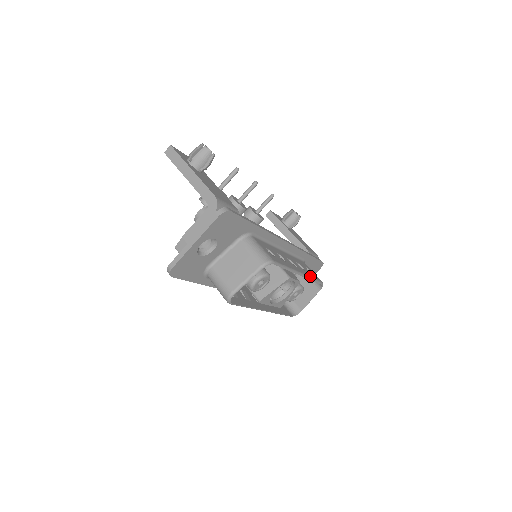
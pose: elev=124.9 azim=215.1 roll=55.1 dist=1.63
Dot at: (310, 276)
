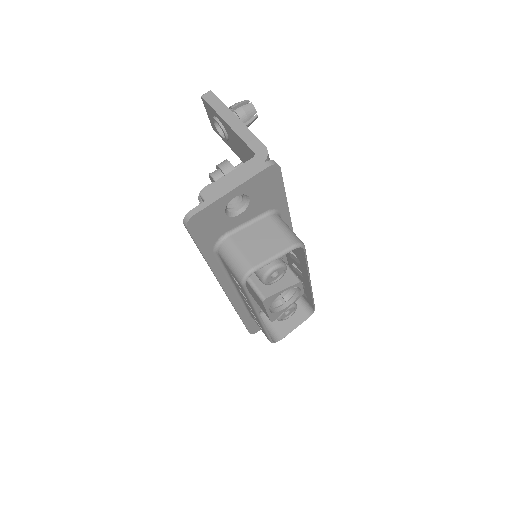
Dot at: occluded
